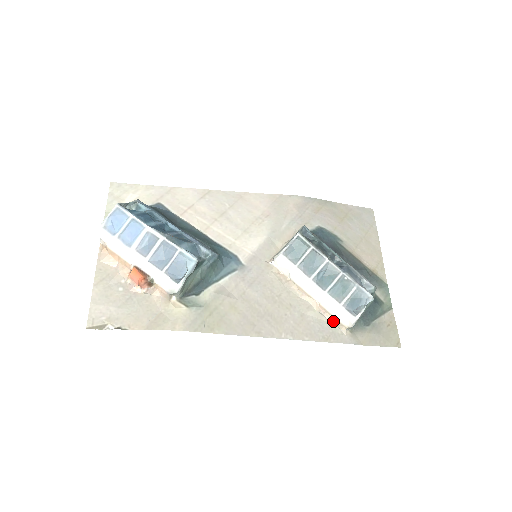
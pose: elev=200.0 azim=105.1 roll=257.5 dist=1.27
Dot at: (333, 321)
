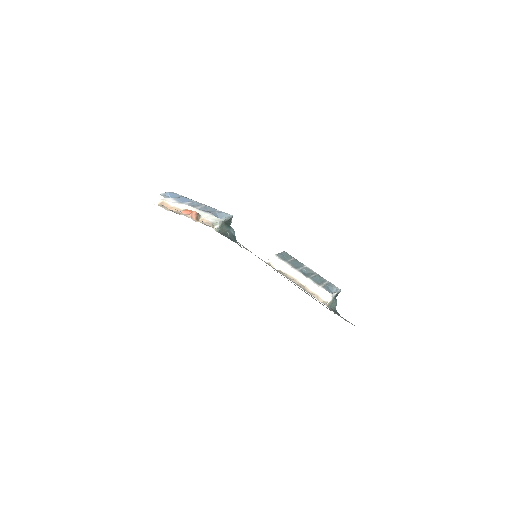
Dot at: (316, 297)
